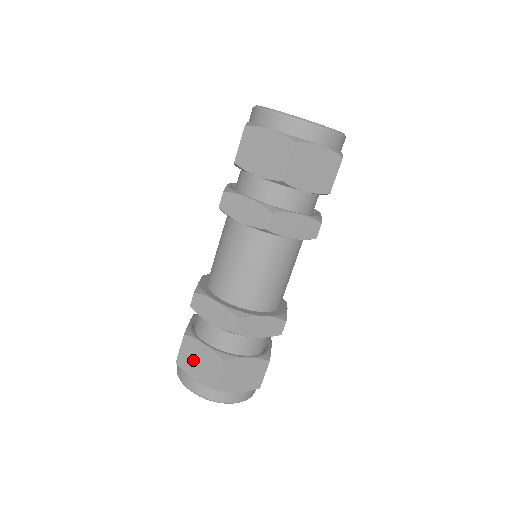
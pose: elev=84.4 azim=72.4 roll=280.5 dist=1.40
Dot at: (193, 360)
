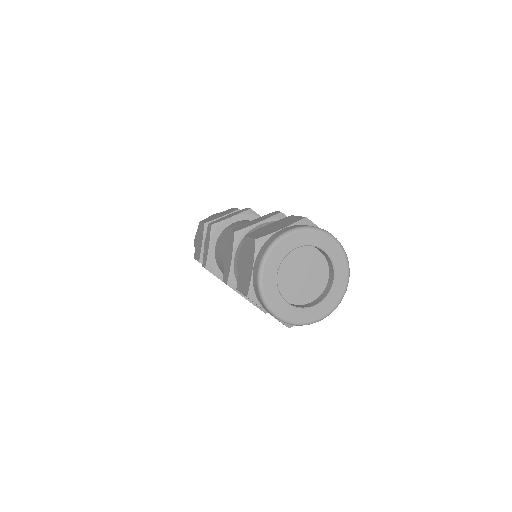
Dot at: (199, 236)
